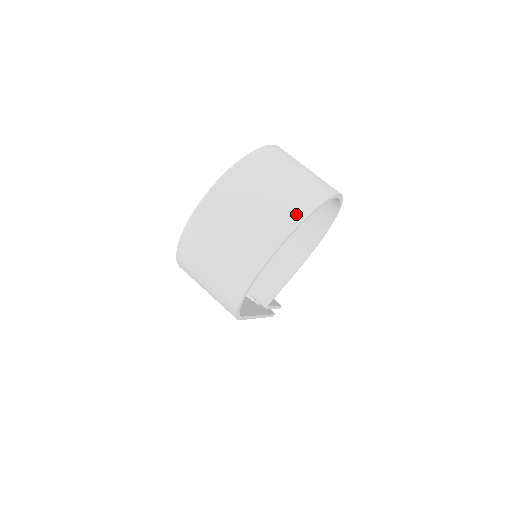
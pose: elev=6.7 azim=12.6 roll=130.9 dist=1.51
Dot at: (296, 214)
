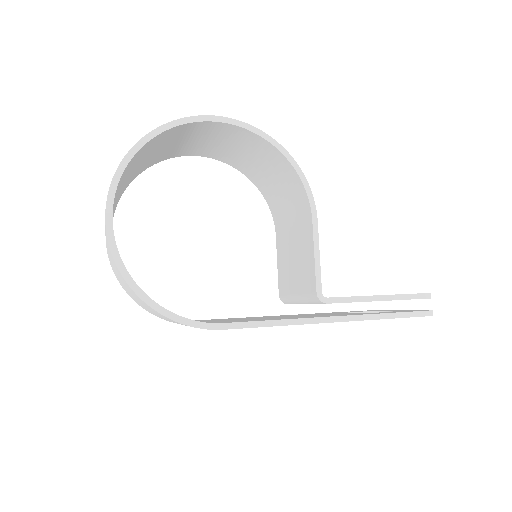
Dot at: occluded
